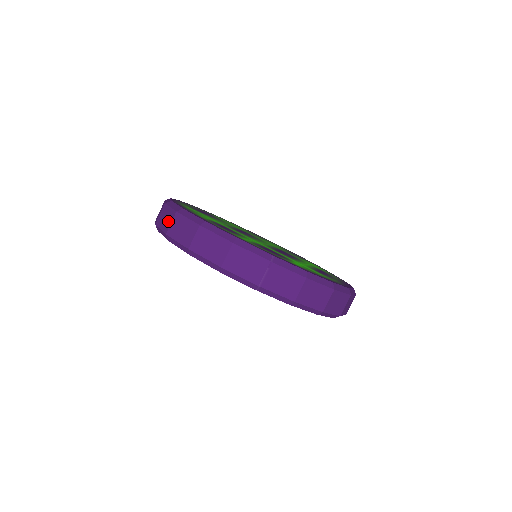
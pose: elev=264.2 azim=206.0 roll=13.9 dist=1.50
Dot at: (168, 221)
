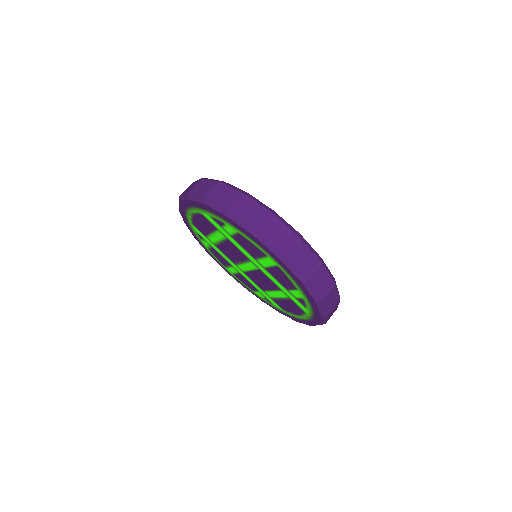
Dot at: (230, 198)
